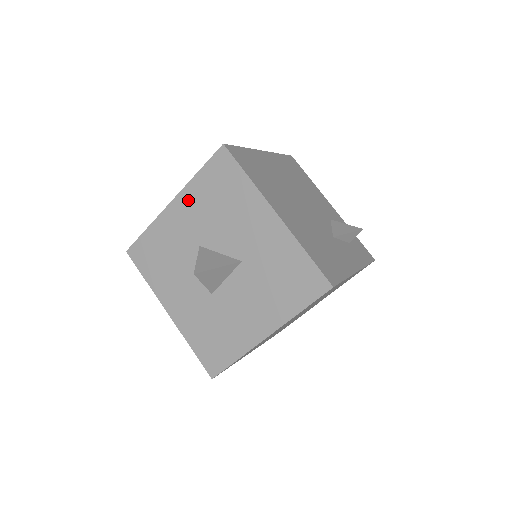
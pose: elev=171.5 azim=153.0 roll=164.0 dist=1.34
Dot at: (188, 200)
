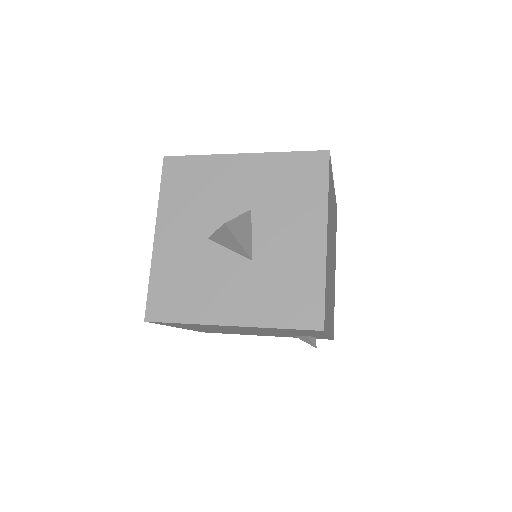
Dot at: (168, 218)
